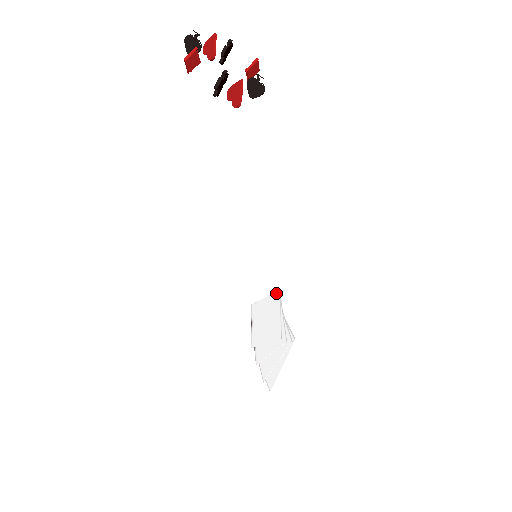
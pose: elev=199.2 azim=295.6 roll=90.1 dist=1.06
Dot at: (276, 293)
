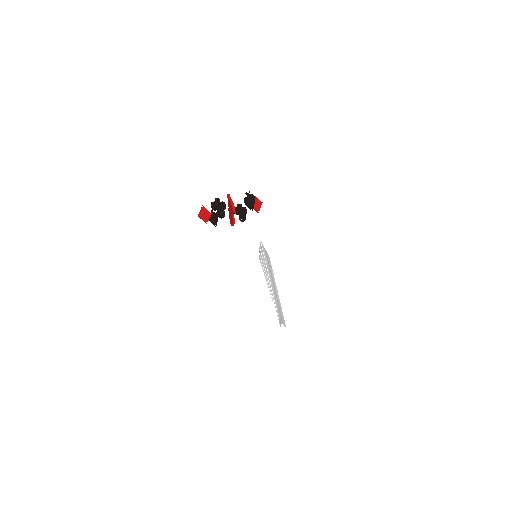
Dot at: occluded
